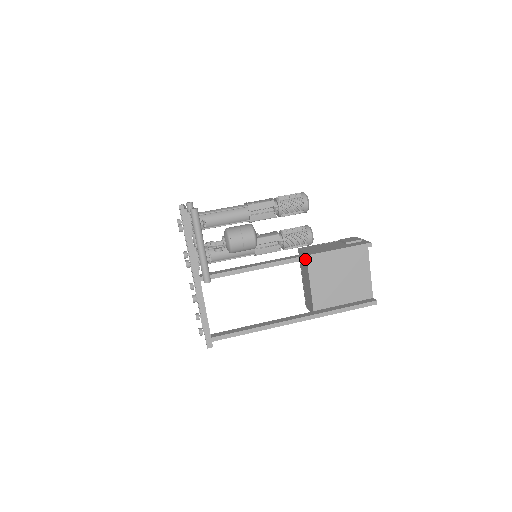
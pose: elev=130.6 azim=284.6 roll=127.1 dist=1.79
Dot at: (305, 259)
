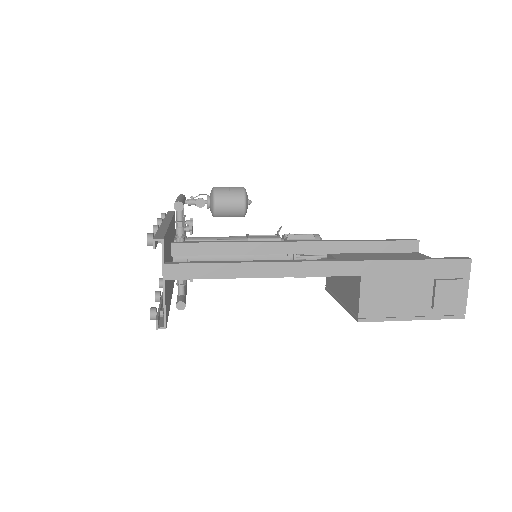
Dot at: (323, 241)
